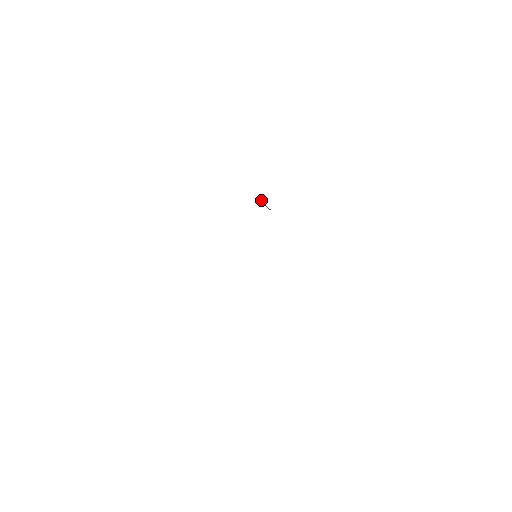
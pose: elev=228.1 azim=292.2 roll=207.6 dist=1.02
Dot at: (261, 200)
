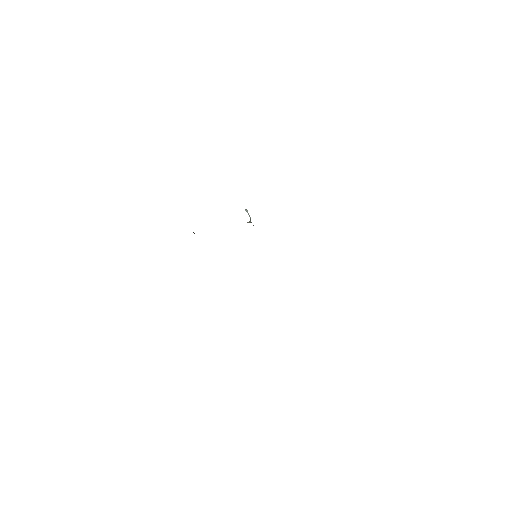
Dot at: (246, 210)
